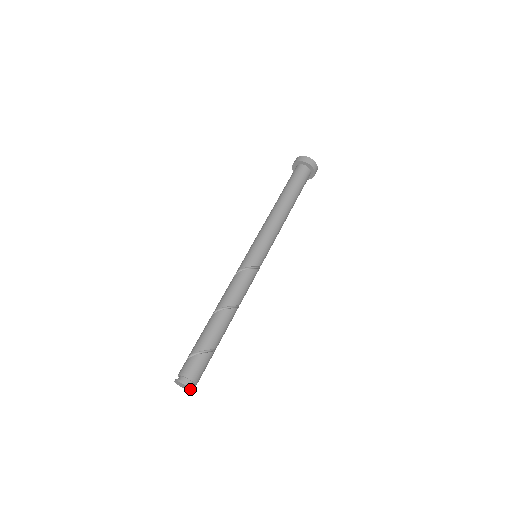
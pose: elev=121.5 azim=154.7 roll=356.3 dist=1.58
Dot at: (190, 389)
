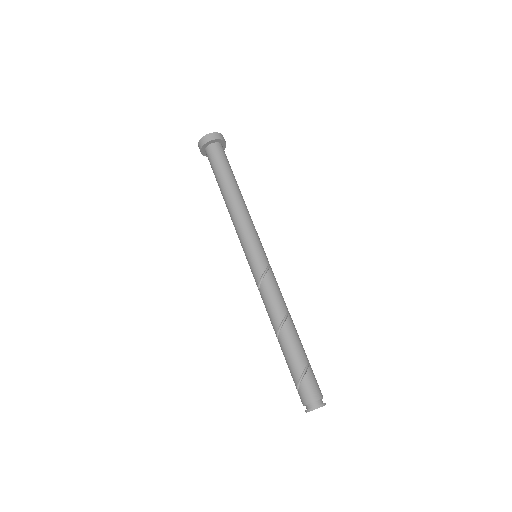
Dot at: occluded
